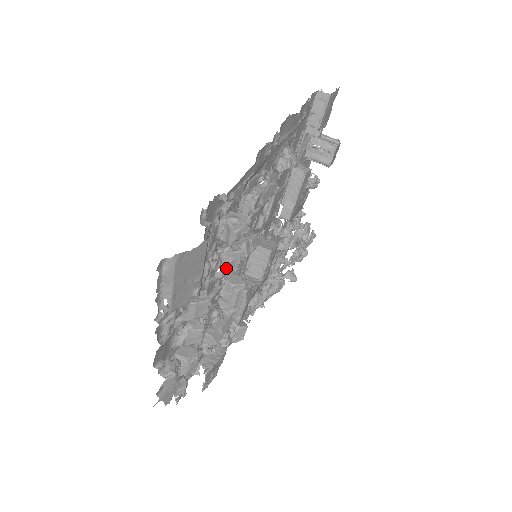
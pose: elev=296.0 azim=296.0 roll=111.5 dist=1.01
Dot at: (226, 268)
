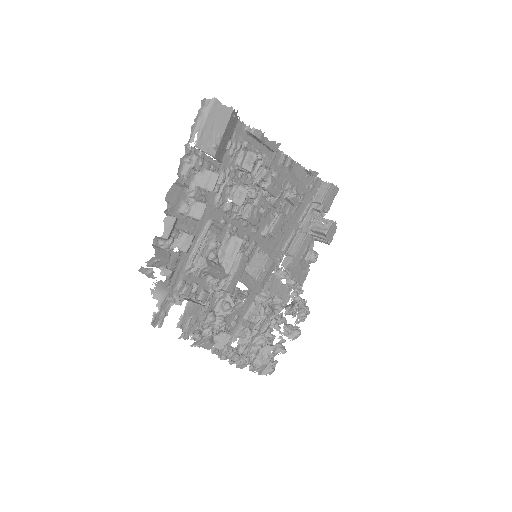
Dot at: (234, 198)
